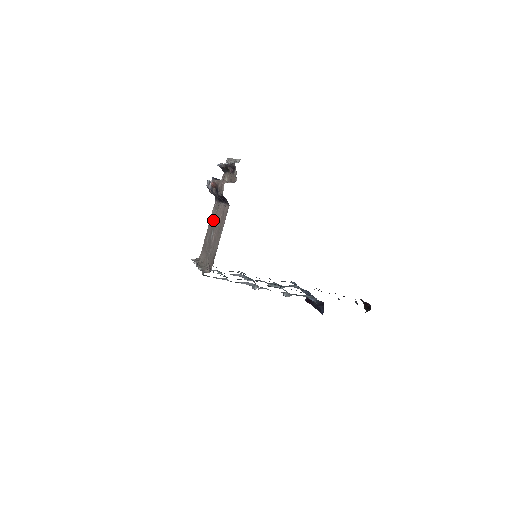
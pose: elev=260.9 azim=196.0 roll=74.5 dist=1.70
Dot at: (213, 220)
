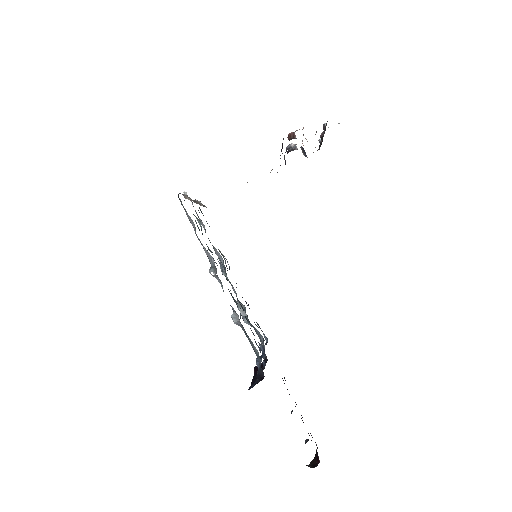
Dot at: occluded
